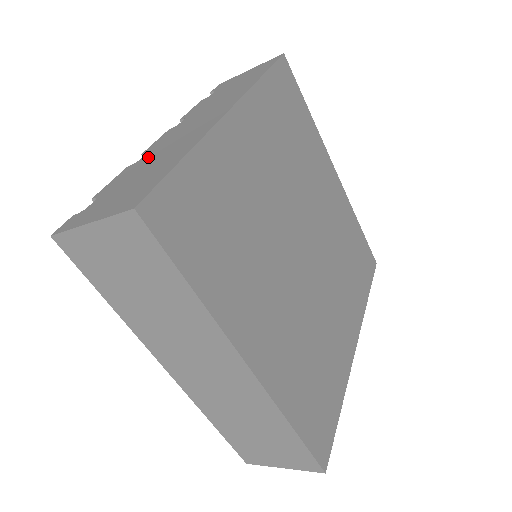
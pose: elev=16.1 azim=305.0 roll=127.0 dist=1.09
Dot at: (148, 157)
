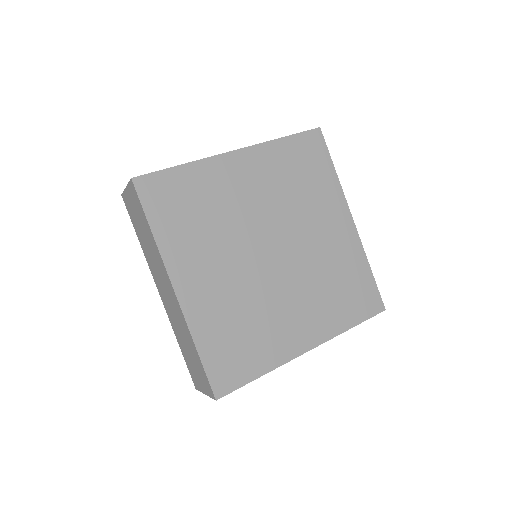
Dot at: occluded
